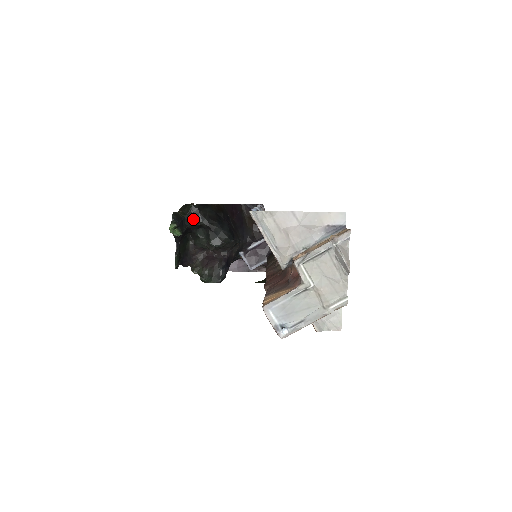
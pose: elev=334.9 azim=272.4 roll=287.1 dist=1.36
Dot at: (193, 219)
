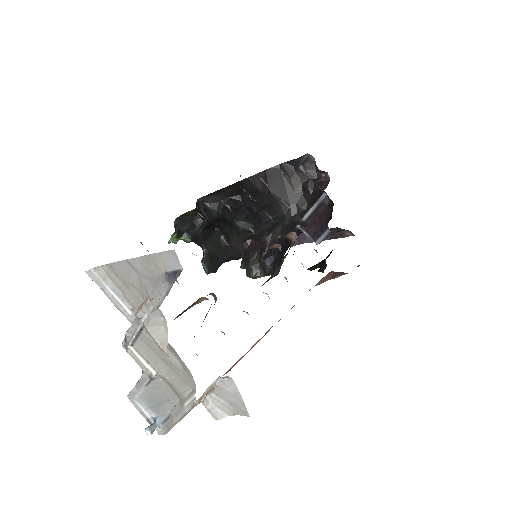
Dot at: (204, 215)
